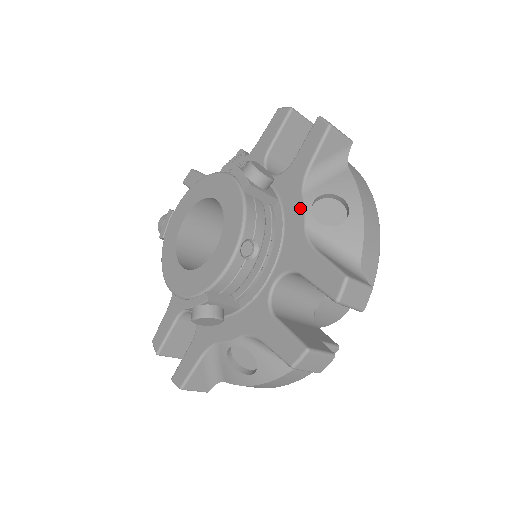
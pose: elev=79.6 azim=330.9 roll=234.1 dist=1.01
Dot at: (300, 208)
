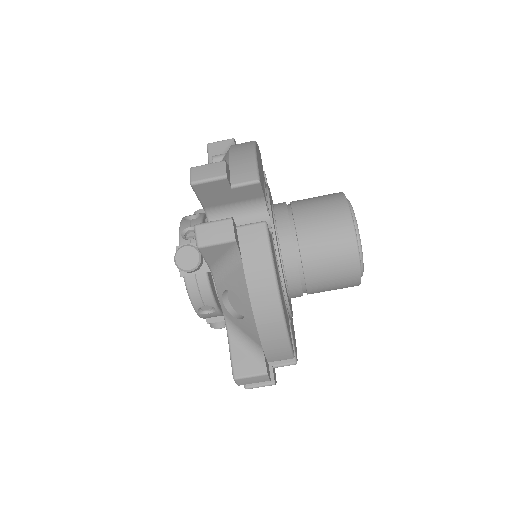
Dot at: (218, 295)
